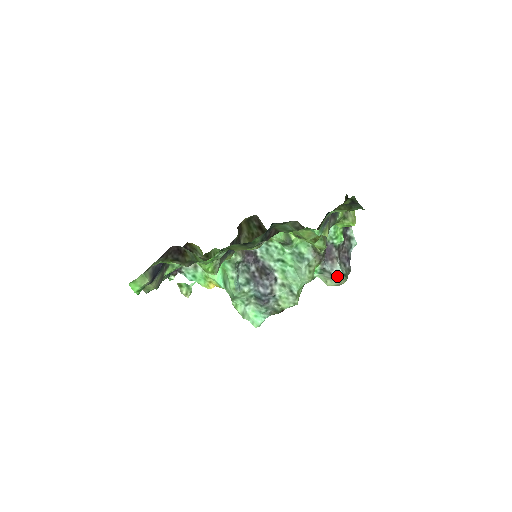
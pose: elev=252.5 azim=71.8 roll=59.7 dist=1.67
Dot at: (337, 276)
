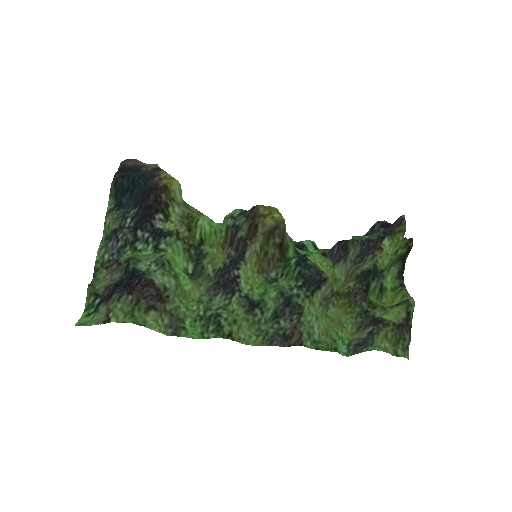
Dot at: occluded
